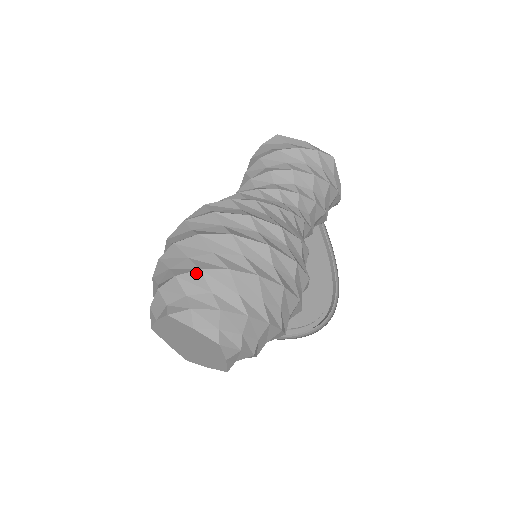
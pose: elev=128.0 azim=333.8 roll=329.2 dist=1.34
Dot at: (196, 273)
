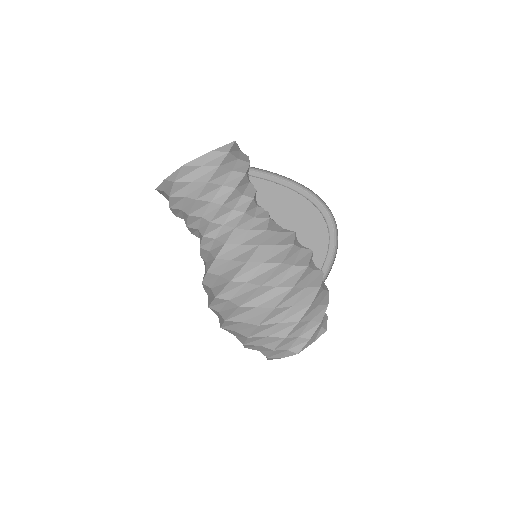
Dot at: (245, 346)
